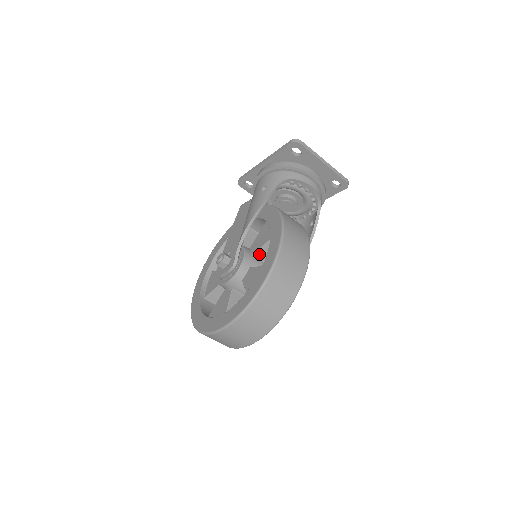
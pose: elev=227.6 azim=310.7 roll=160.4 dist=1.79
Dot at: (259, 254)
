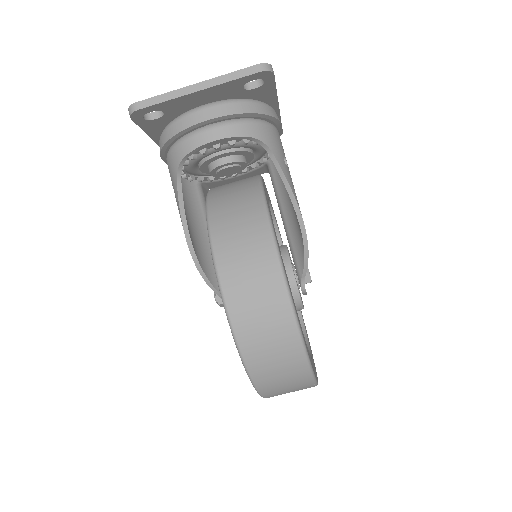
Dot at: occluded
